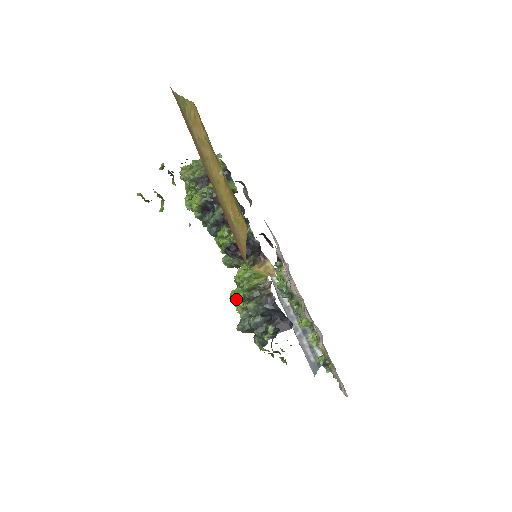
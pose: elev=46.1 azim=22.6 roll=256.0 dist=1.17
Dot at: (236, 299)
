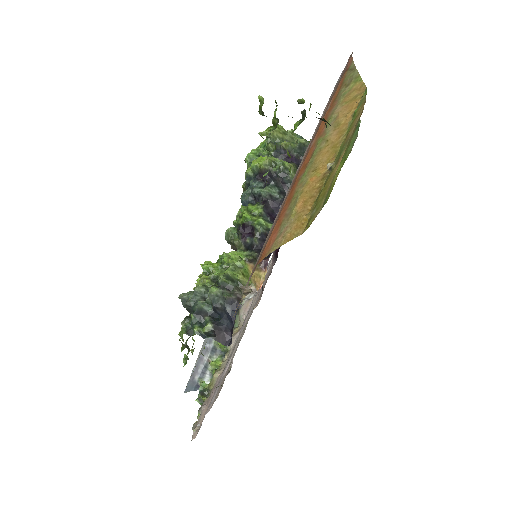
Dot at: (206, 271)
